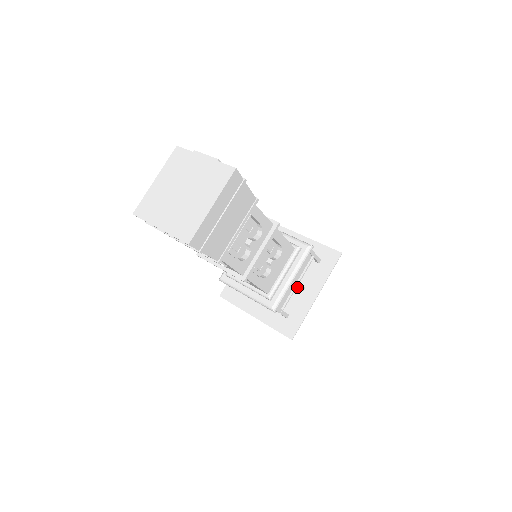
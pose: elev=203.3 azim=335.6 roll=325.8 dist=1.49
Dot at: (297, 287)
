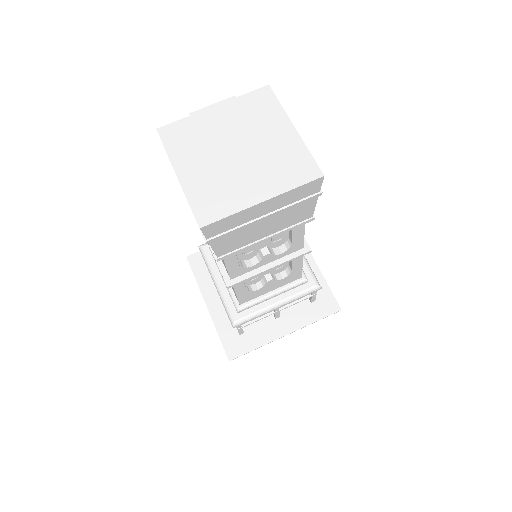
Dot at: occluded
